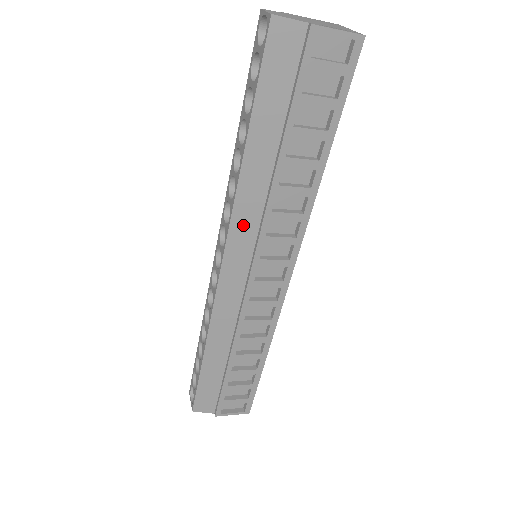
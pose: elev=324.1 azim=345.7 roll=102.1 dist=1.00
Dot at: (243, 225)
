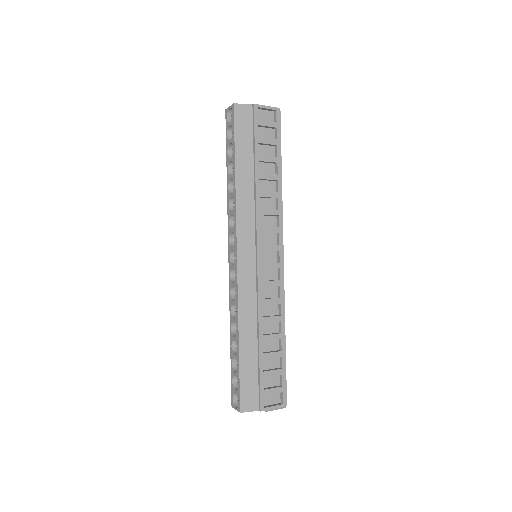
Dot at: (245, 223)
